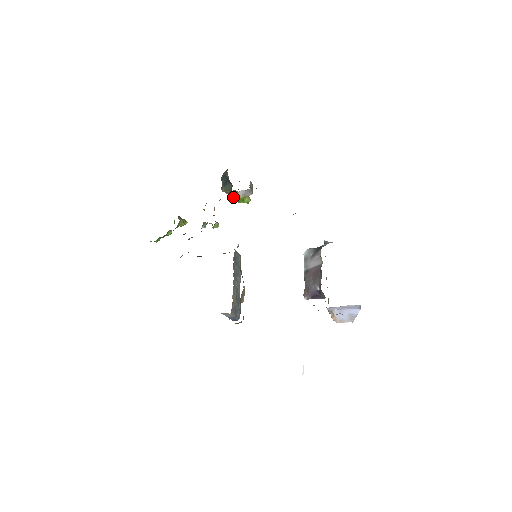
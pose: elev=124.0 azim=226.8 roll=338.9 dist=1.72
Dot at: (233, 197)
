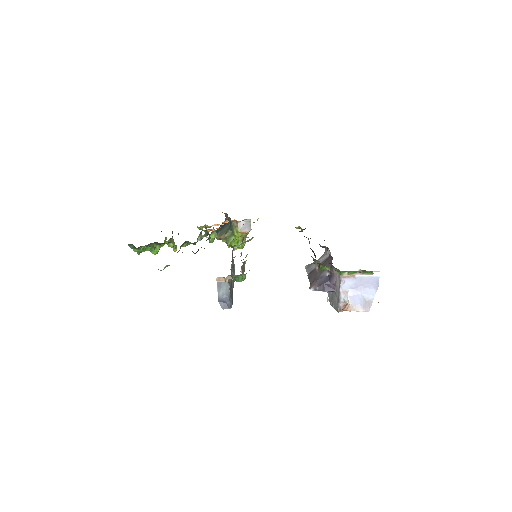
Dot at: (227, 241)
